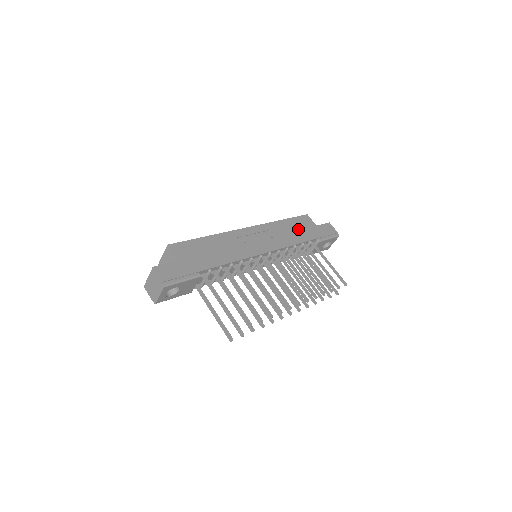
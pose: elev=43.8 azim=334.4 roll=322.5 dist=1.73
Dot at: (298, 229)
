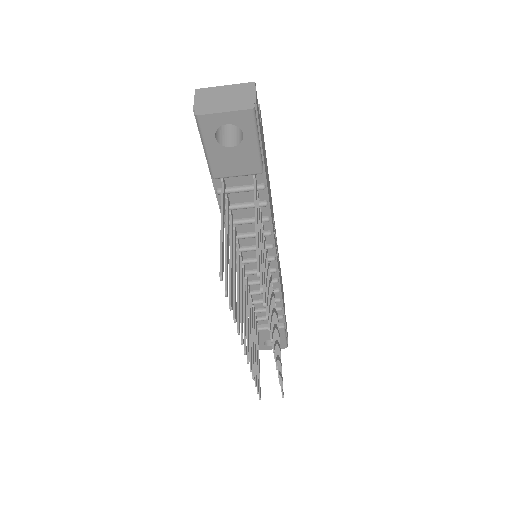
Dot at: occluded
